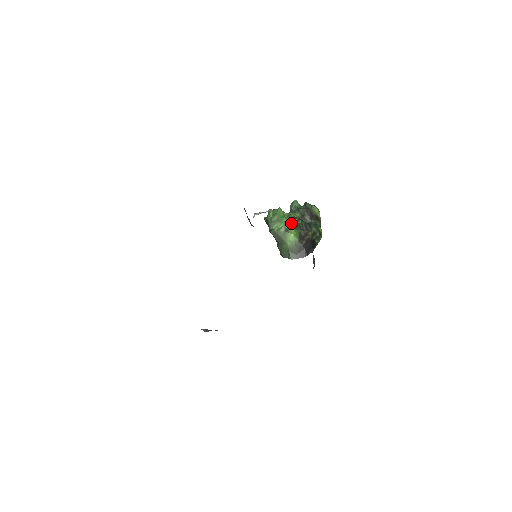
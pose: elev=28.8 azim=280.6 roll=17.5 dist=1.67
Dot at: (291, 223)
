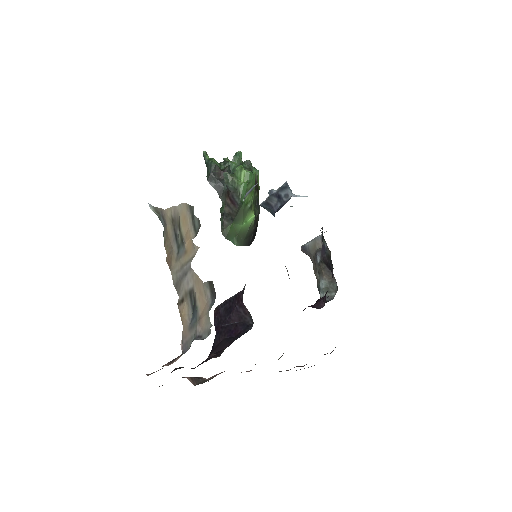
Dot at: occluded
